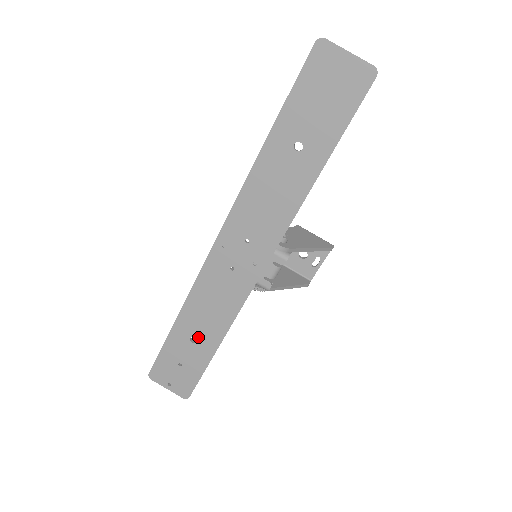
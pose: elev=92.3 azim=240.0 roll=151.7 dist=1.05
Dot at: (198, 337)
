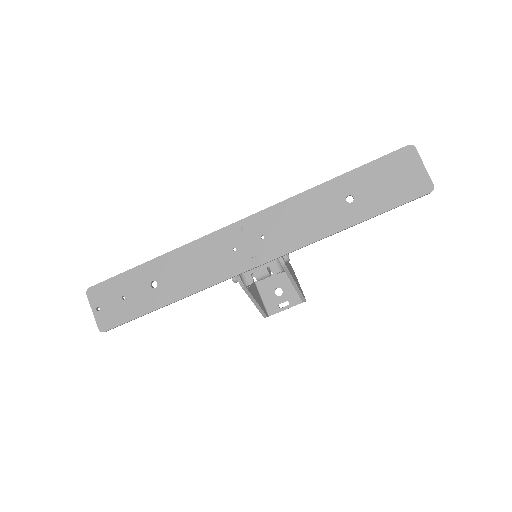
Dot at: (160, 284)
